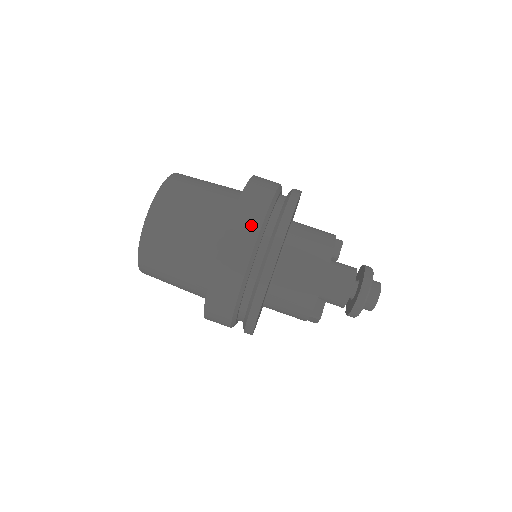
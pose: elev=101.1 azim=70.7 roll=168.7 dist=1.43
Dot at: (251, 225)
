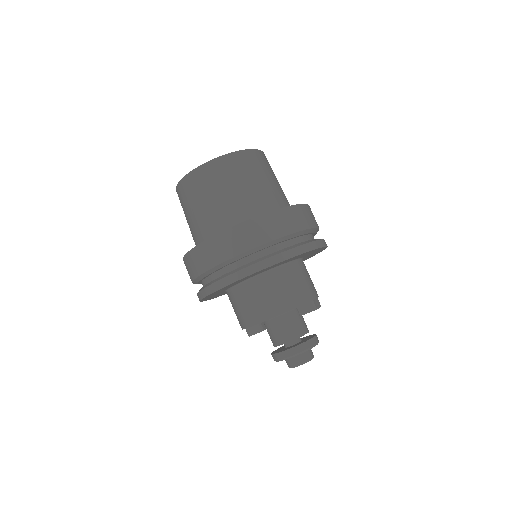
Dot at: (215, 256)
